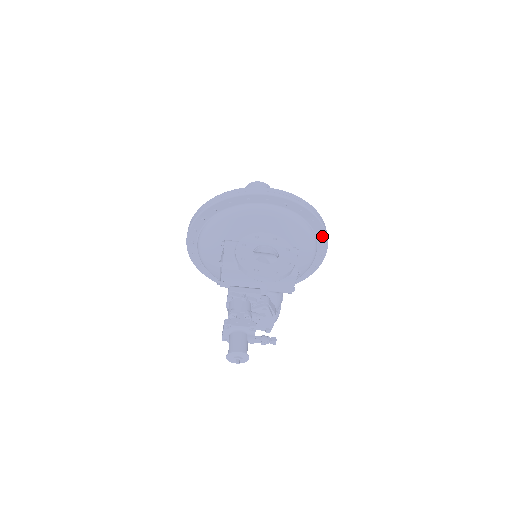
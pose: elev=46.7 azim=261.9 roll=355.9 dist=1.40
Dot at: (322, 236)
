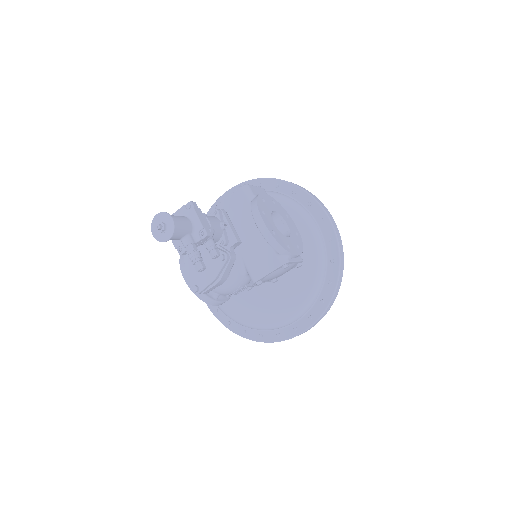
Dot at: (320, 308)
